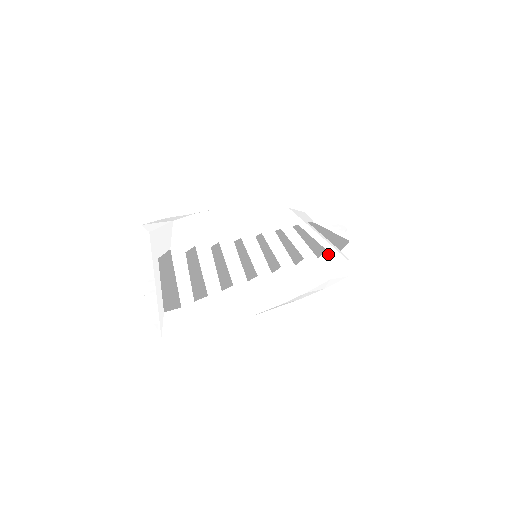
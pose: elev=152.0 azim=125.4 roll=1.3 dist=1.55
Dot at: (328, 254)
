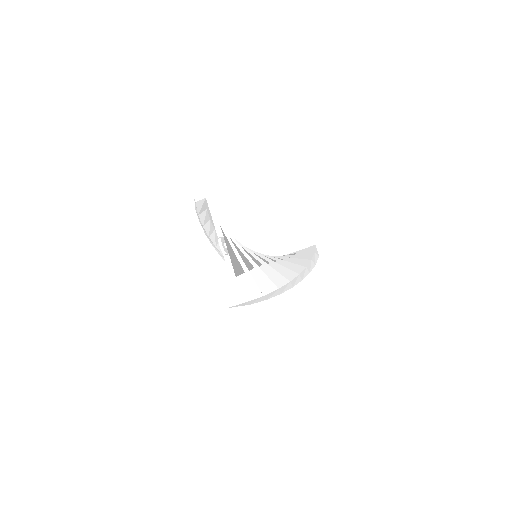
Dot at: (293, 257)
